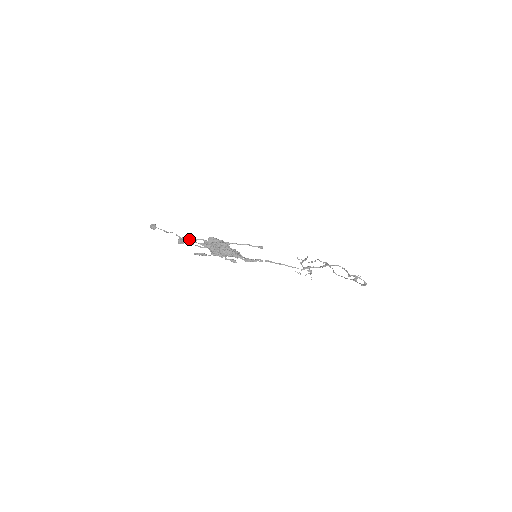
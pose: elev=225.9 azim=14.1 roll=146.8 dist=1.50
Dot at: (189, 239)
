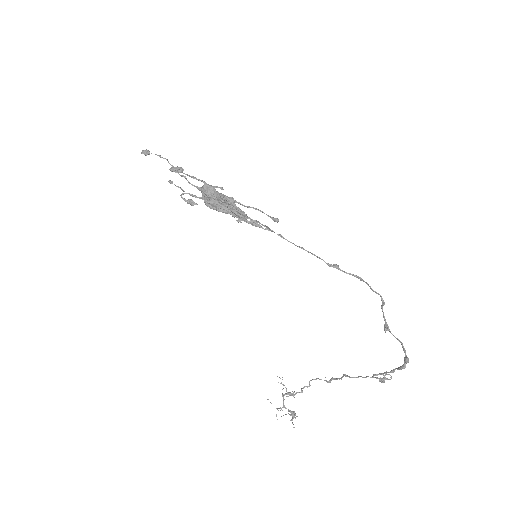
Dot at: occluded
